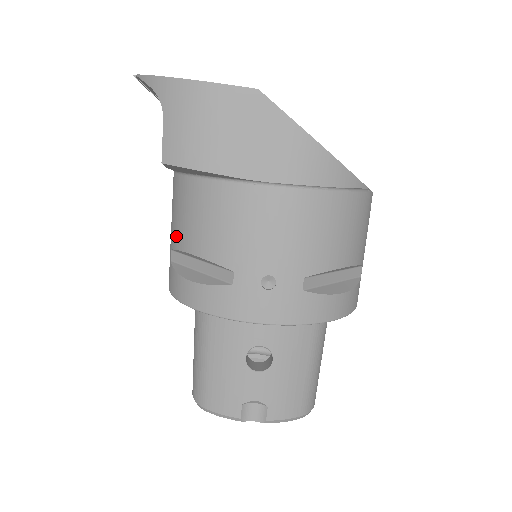
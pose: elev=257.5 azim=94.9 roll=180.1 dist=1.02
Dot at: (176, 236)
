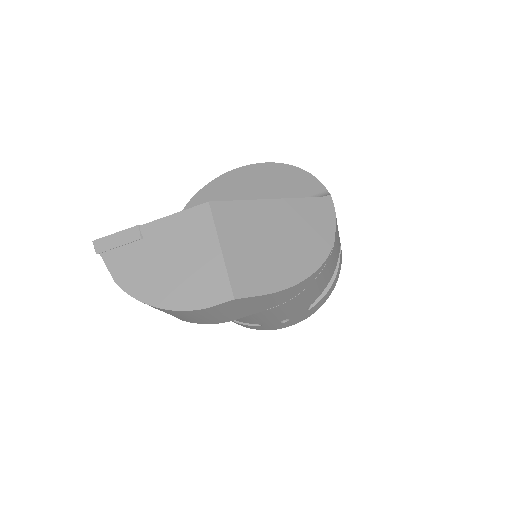
Dot at: occluded
